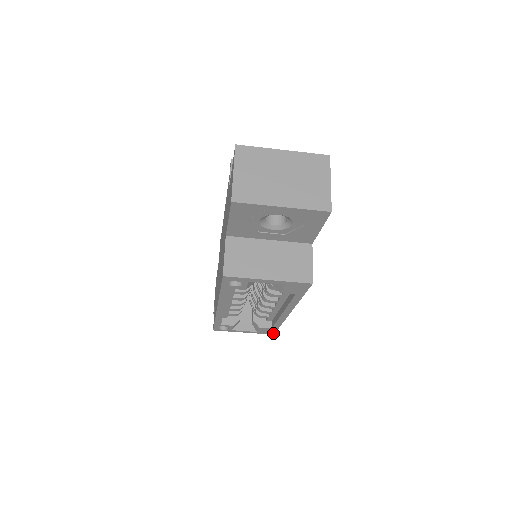
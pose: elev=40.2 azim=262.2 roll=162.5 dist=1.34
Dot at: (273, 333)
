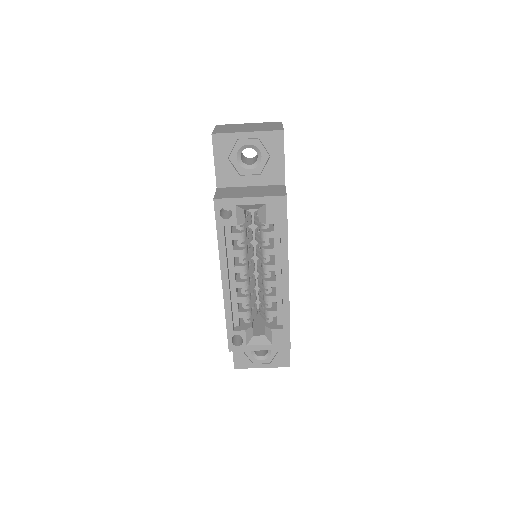
Dot at: (289, 345)
